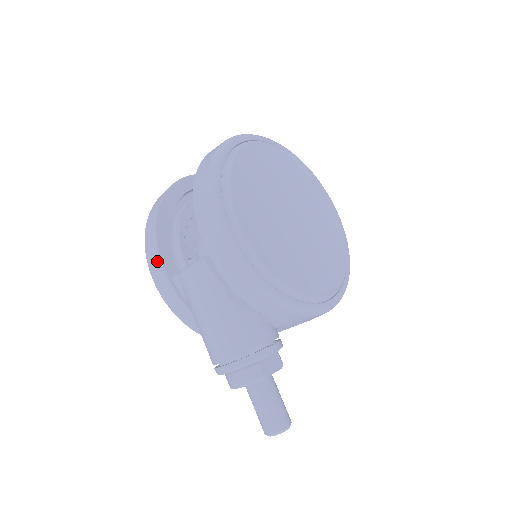
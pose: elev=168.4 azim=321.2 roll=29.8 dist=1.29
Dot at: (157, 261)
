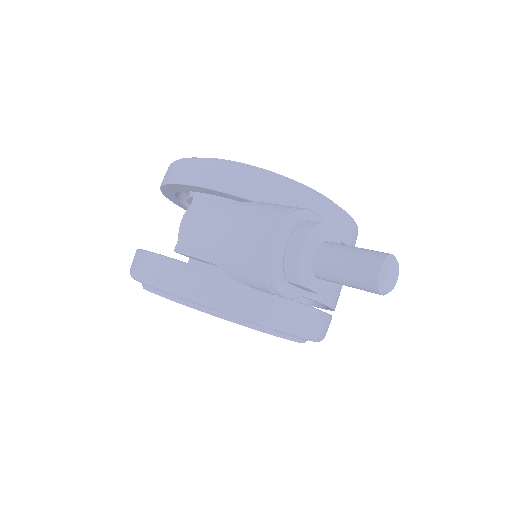
Dot at: (152, 258)
